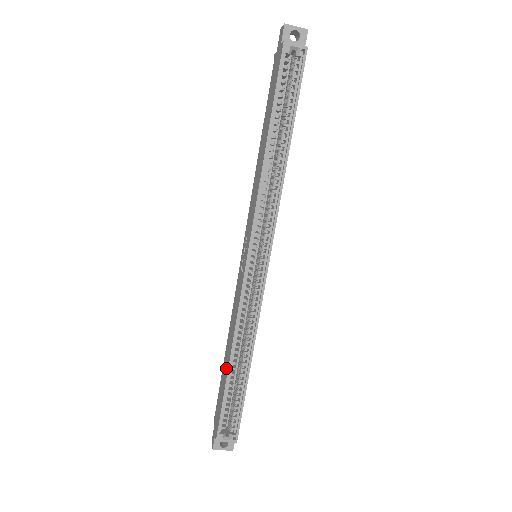
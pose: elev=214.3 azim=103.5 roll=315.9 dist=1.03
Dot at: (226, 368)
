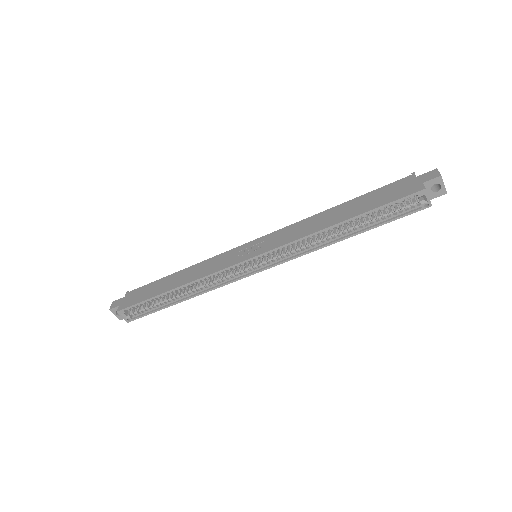
Dot at: (167, 287)
